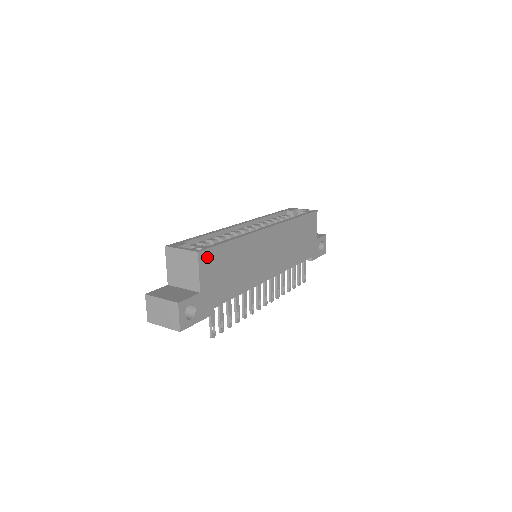
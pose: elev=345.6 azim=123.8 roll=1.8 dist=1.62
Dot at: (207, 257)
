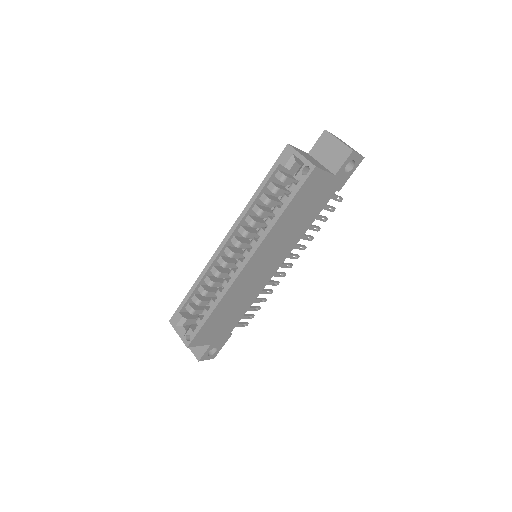
Dot at: (198, 339)
